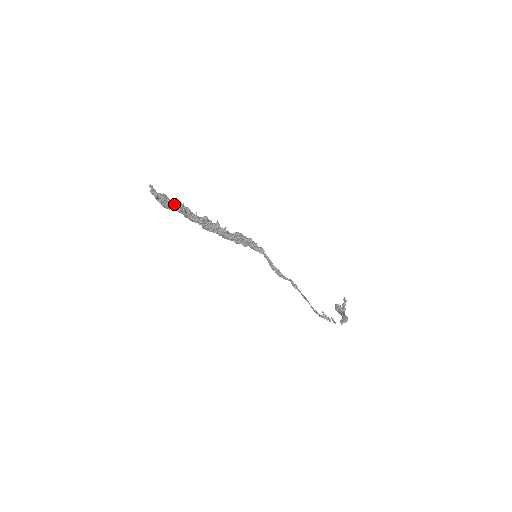
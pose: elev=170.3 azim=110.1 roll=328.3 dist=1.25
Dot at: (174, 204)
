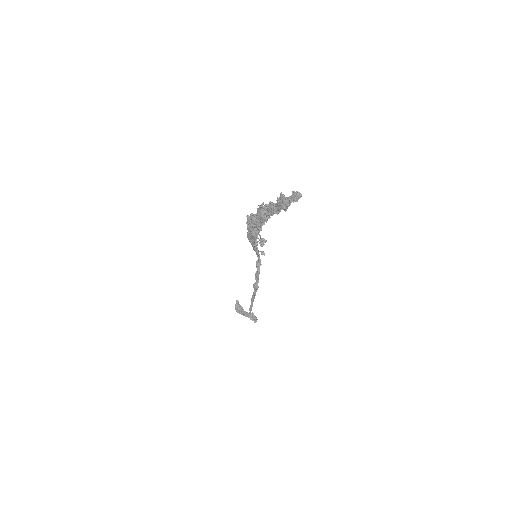
Dot at: occluded
